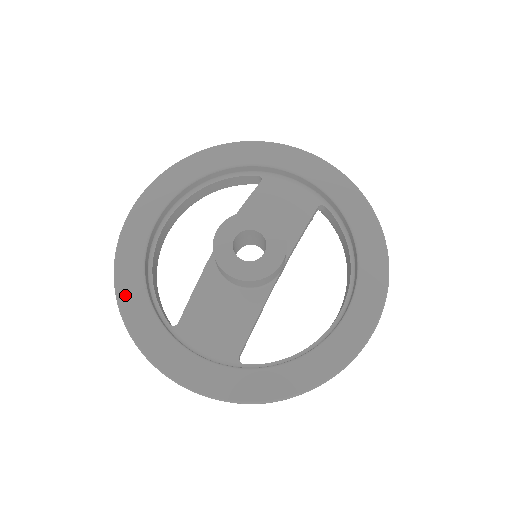
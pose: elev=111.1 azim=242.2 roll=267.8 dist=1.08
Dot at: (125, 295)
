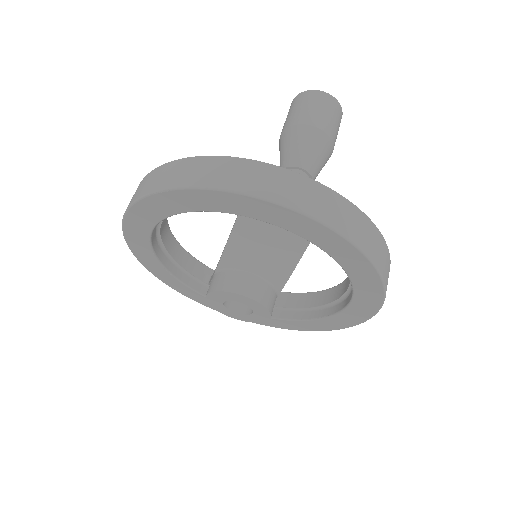
Dot at: (160, 277)
